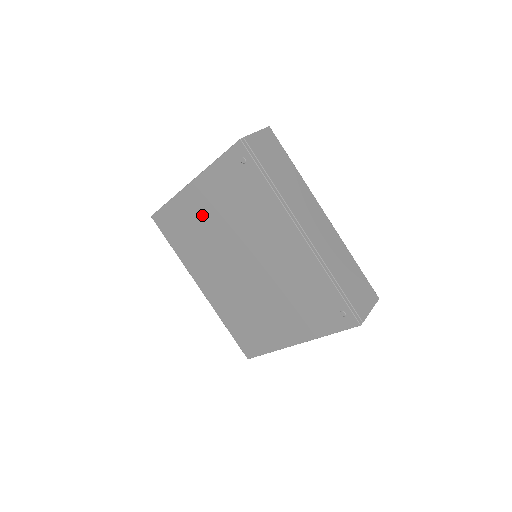
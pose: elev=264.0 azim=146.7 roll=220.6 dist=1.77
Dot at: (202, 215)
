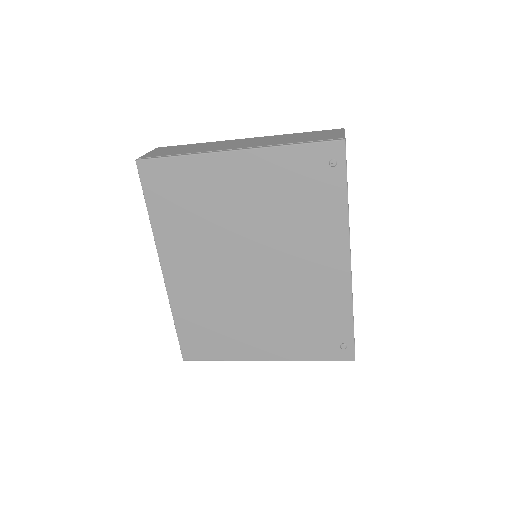
Dot at: (228, 193)
